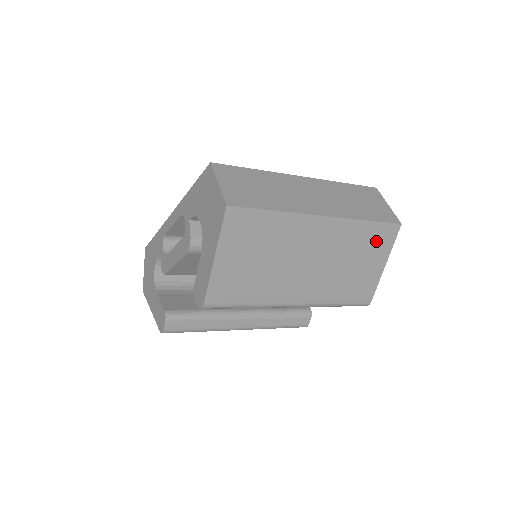
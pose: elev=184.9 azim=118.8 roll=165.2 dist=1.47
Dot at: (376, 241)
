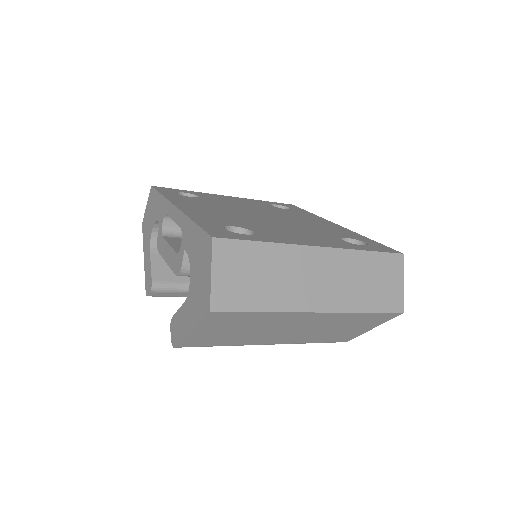
Dot at: (370, 320)
